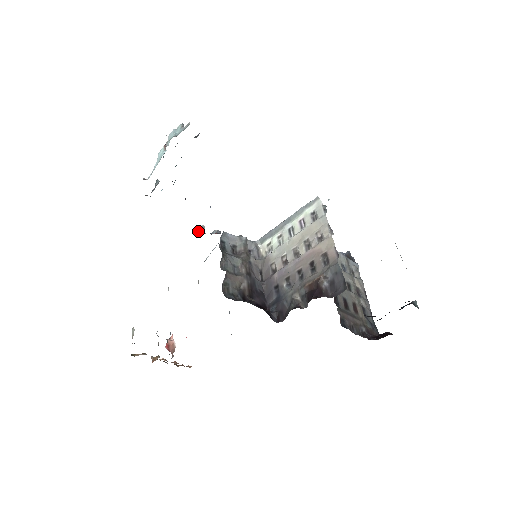
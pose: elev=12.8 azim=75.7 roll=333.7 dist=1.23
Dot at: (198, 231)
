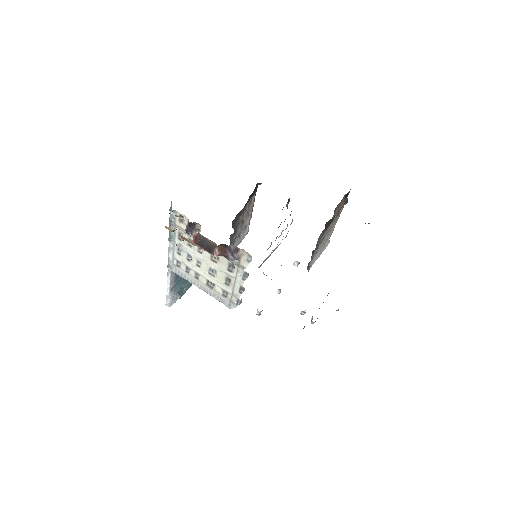
Dot at: occluded
